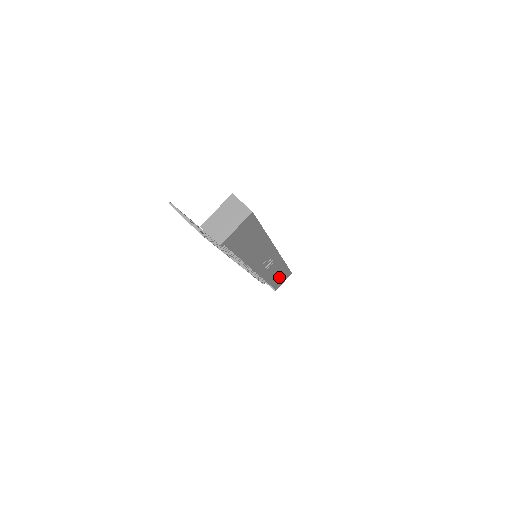
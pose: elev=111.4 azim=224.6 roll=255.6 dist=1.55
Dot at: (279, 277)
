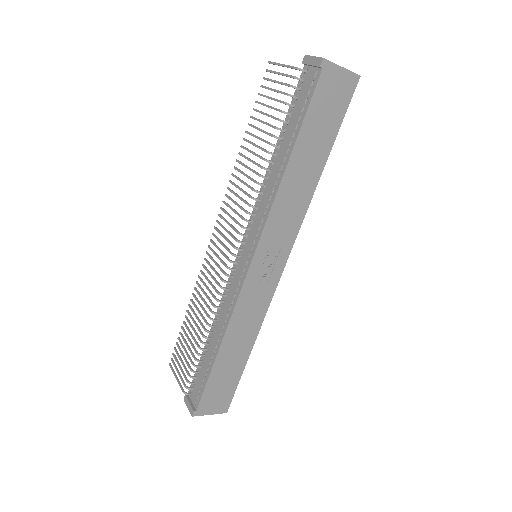
Dot at: (226, 371)
